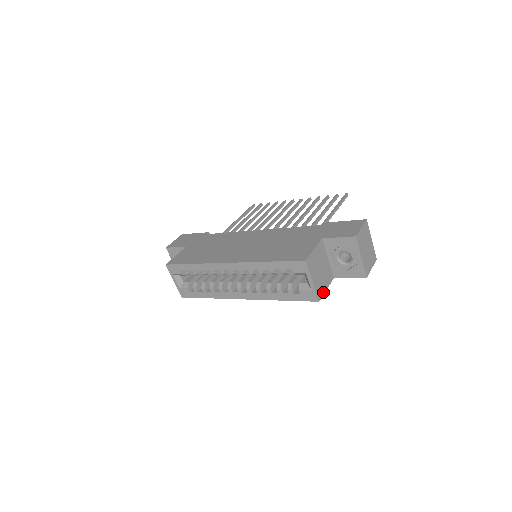
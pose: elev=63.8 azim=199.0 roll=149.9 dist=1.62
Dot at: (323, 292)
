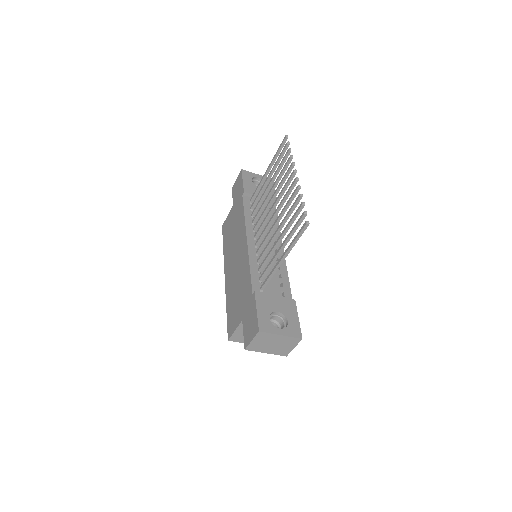
Dot at: occluded
